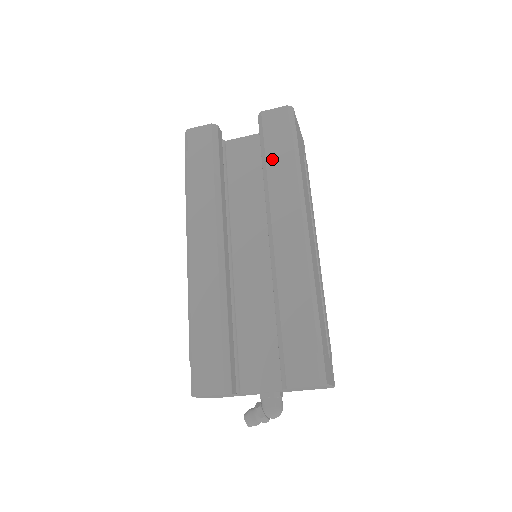
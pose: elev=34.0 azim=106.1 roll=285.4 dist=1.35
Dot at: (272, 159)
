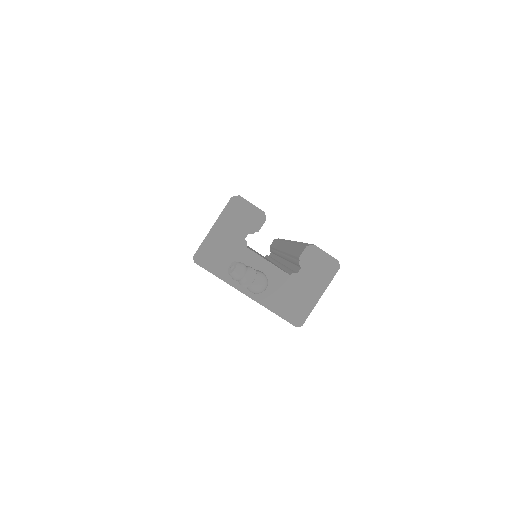
Dot at: occluded
